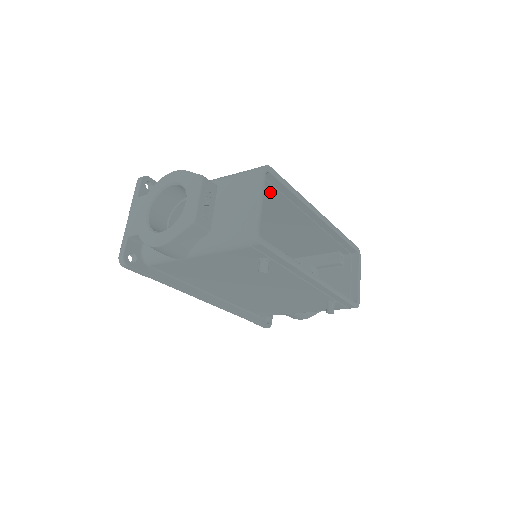
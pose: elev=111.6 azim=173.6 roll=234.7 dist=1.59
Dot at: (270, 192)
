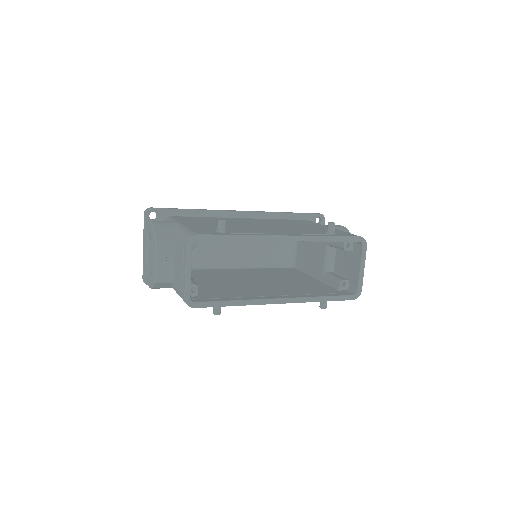
Dot at: occluded
